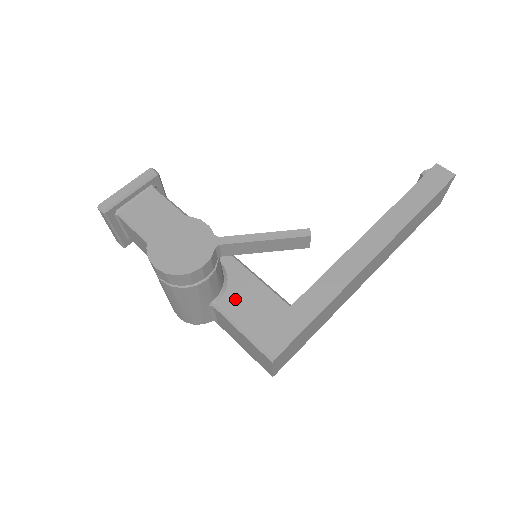
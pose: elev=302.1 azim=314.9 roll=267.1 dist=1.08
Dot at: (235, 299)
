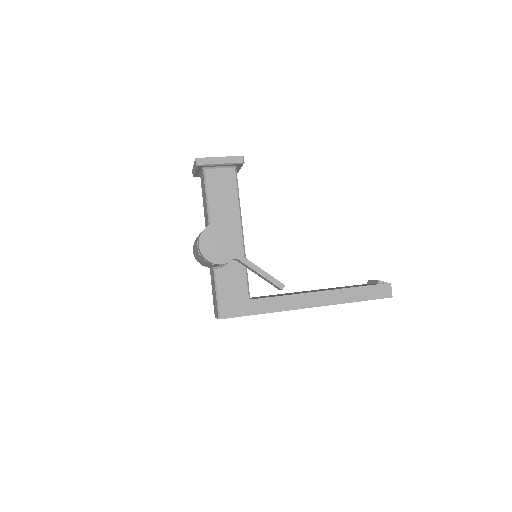
Dot at: (226, 274)
